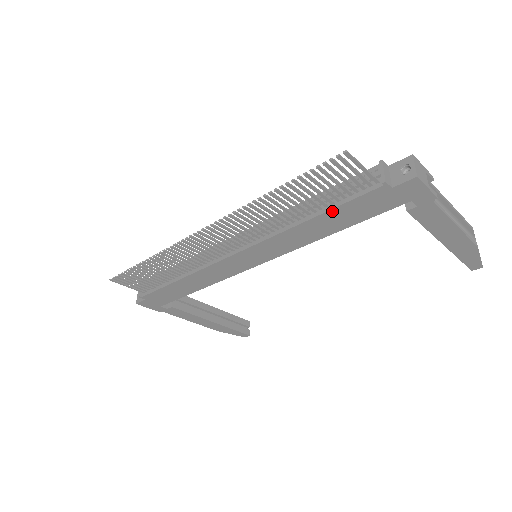
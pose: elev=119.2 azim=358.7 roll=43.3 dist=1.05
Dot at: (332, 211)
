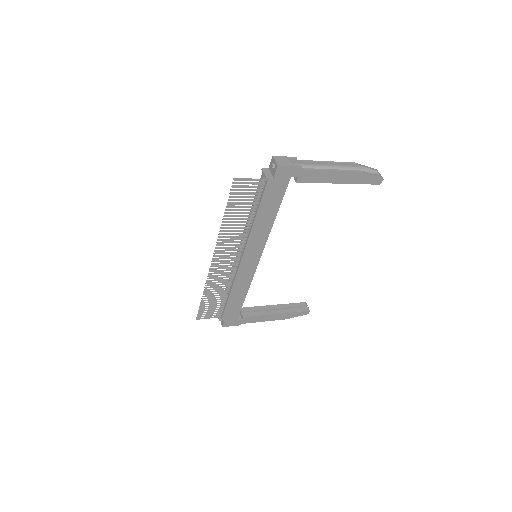
Dot at: (260, 208)
